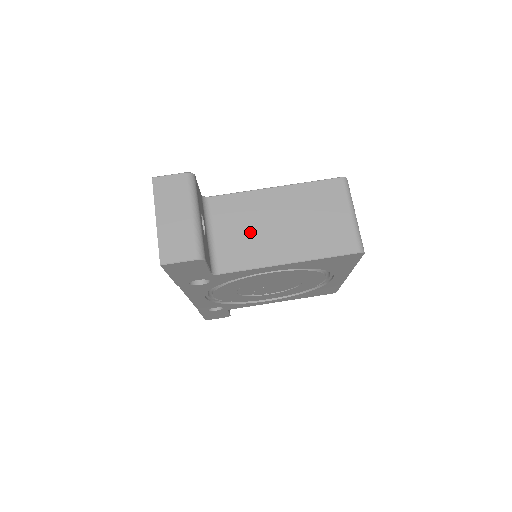
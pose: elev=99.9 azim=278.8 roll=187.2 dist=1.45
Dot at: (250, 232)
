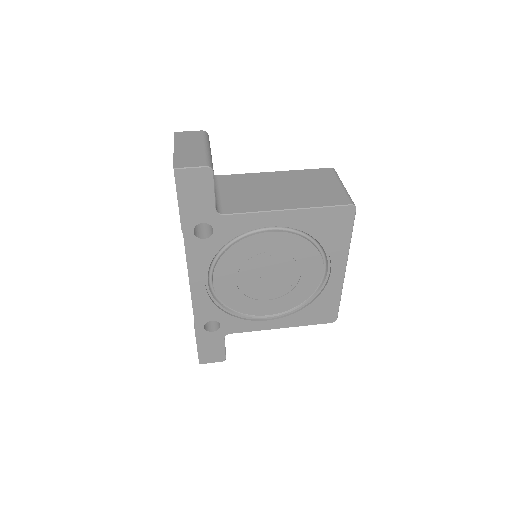
Dot at: (252, 193)
